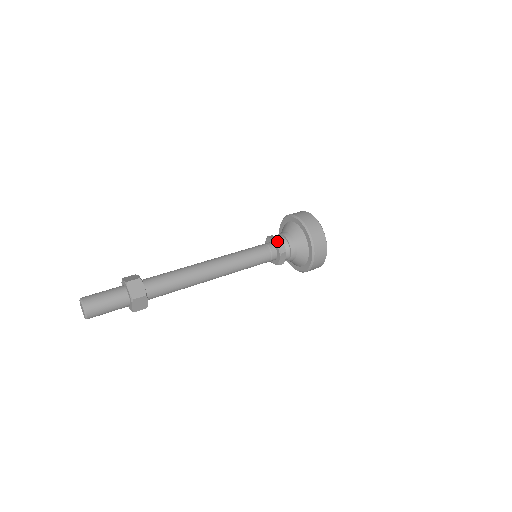
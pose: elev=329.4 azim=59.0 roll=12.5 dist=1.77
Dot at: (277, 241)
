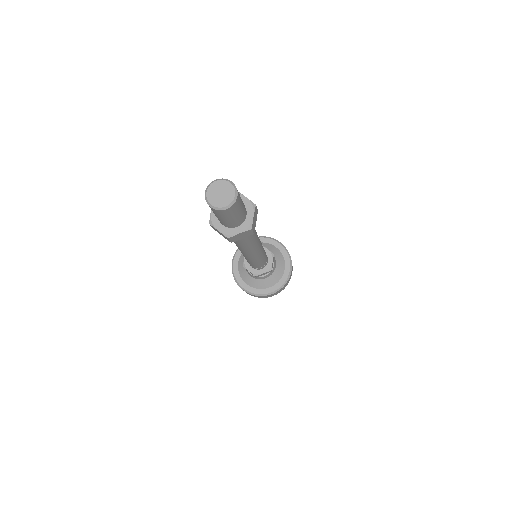
Dot at: (263, 246)
